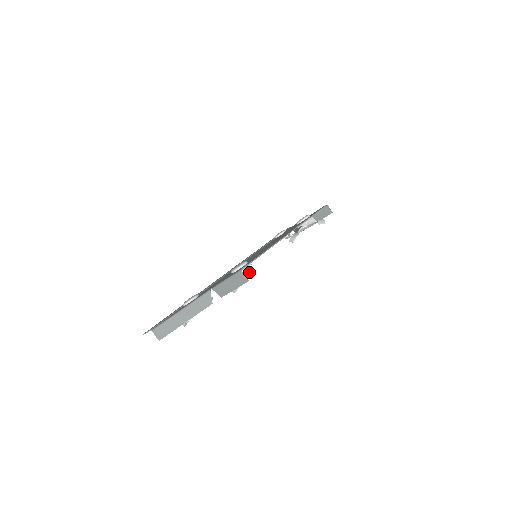
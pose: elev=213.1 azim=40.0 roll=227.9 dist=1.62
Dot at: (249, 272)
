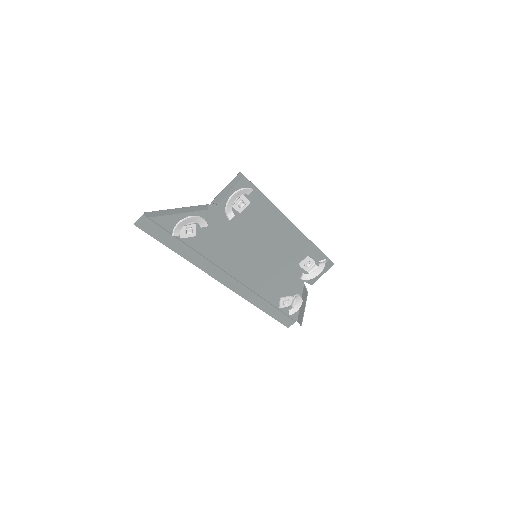
Dot at: (247, 190)
